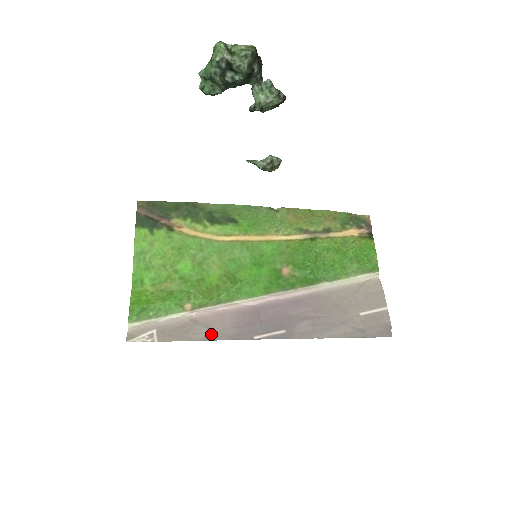
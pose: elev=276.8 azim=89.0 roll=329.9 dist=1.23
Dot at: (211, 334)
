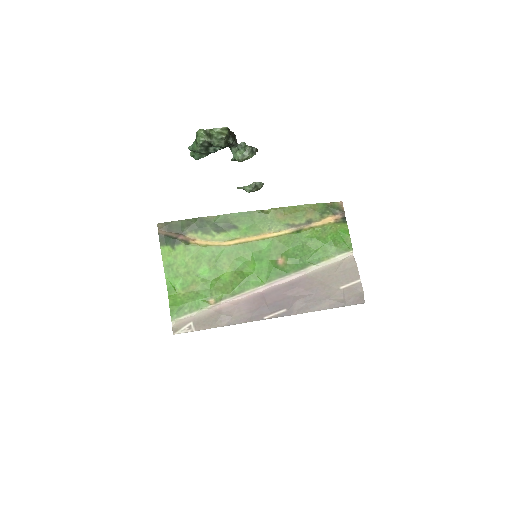
Dot at: (232, 320)
